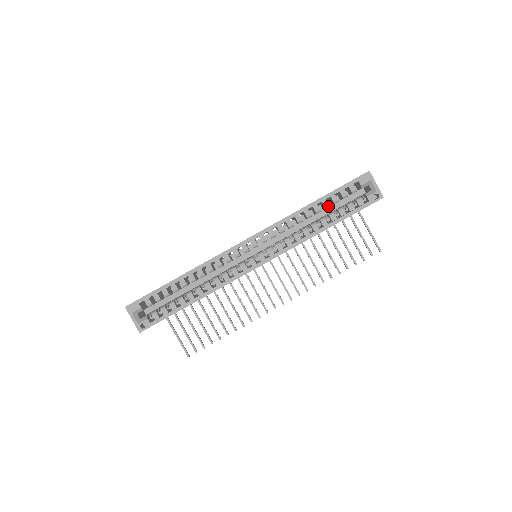
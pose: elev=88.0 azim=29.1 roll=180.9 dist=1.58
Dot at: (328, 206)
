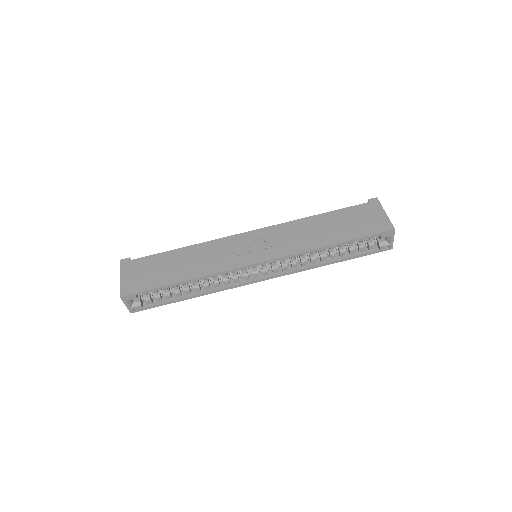
Dot at: (343, 245)
